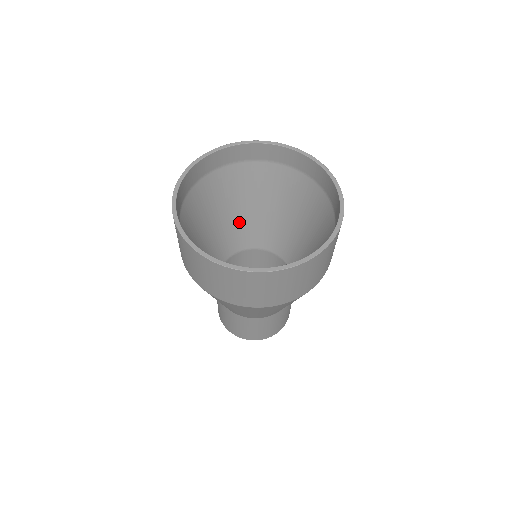
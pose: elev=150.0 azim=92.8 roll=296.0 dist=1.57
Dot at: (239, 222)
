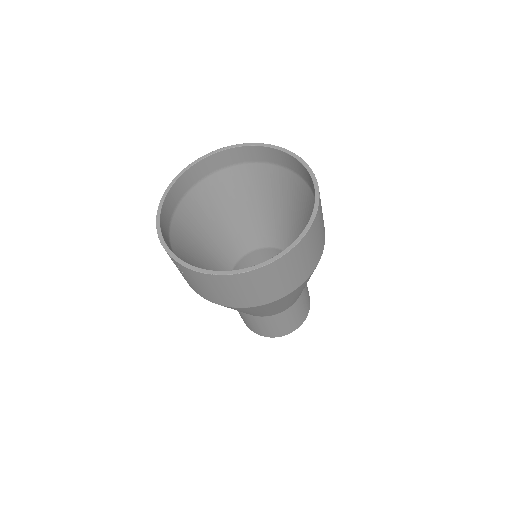
Dot at: (224, 235)
